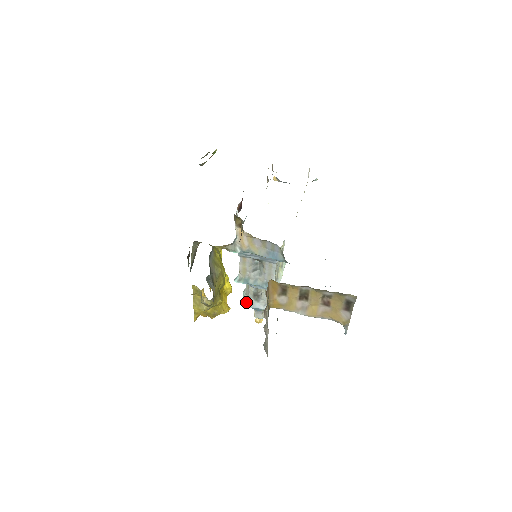
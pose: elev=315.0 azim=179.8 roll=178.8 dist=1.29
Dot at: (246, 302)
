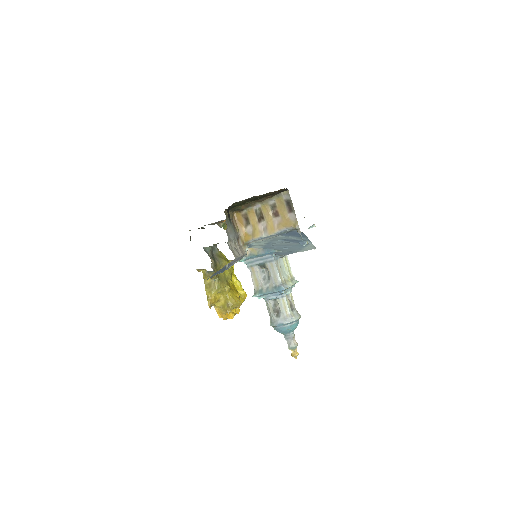
Dot at: (271, 324)
